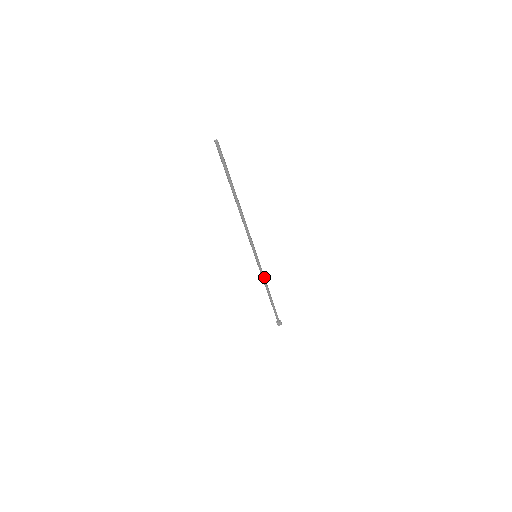
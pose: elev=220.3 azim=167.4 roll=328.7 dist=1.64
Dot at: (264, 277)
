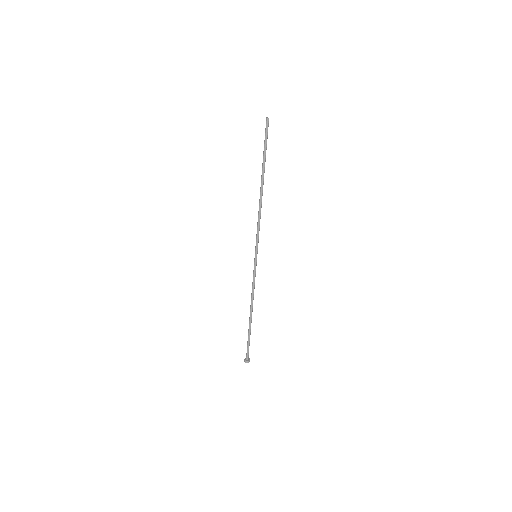
Dot at: (254, 287)
